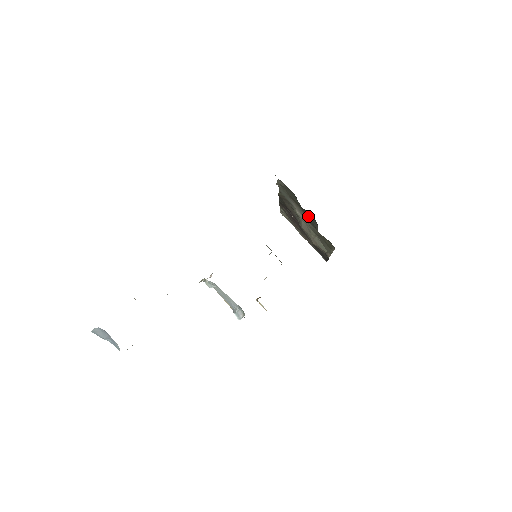
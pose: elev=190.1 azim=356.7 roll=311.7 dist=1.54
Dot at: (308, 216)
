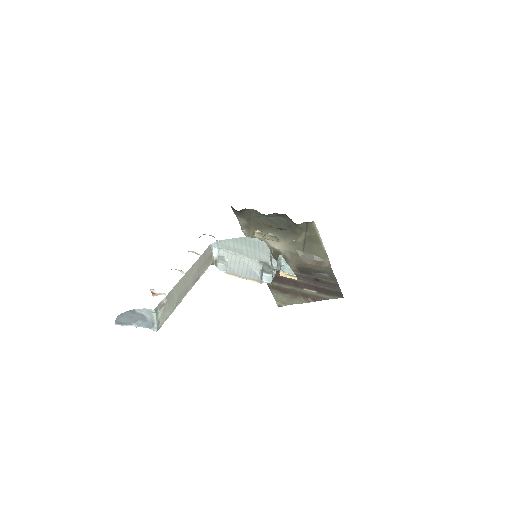
Dot at: (279, 225)
